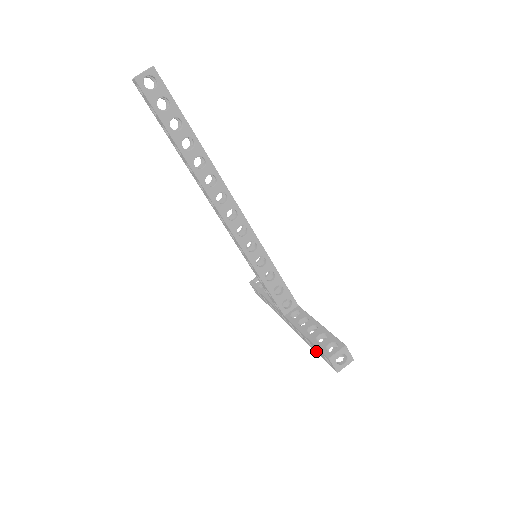
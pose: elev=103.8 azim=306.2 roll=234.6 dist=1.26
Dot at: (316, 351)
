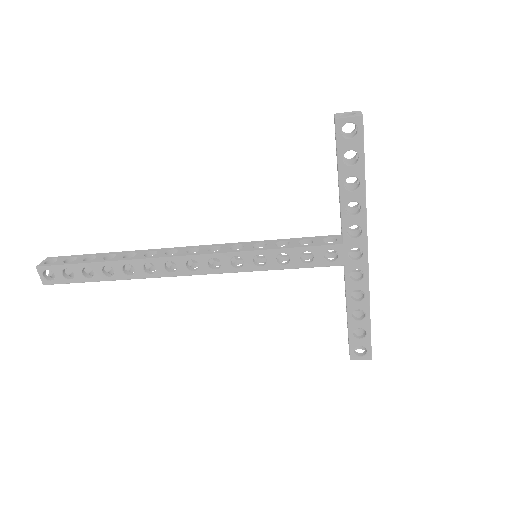
Dot at: (358, 168)
